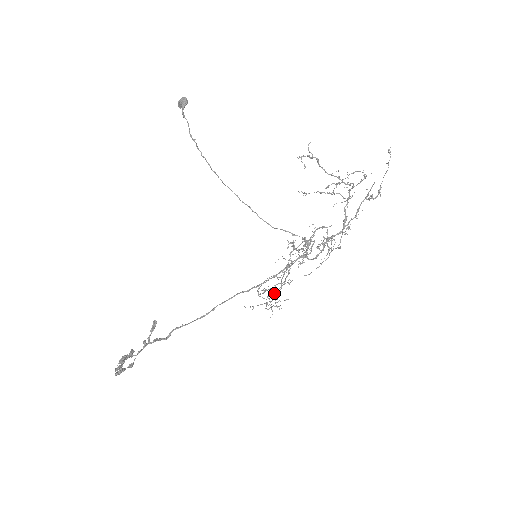
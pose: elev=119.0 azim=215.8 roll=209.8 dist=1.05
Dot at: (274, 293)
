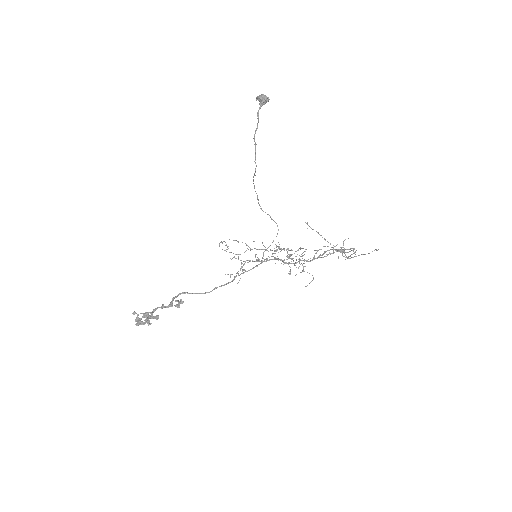
Dot at: (239, 254)
